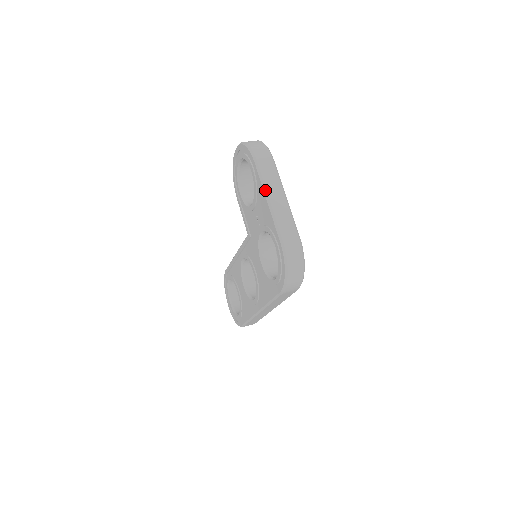
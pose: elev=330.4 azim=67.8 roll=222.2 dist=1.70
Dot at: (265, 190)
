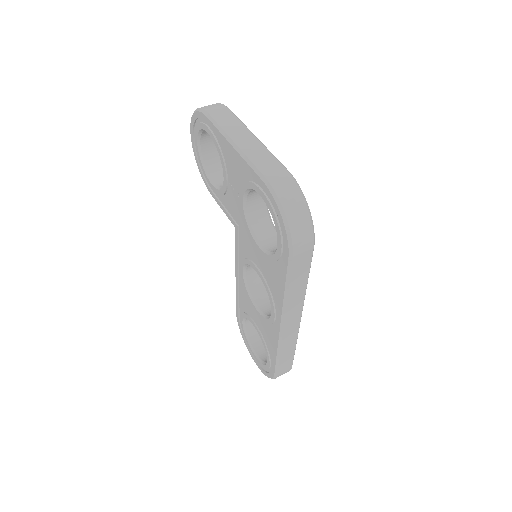
Dot at: (226, 136)
